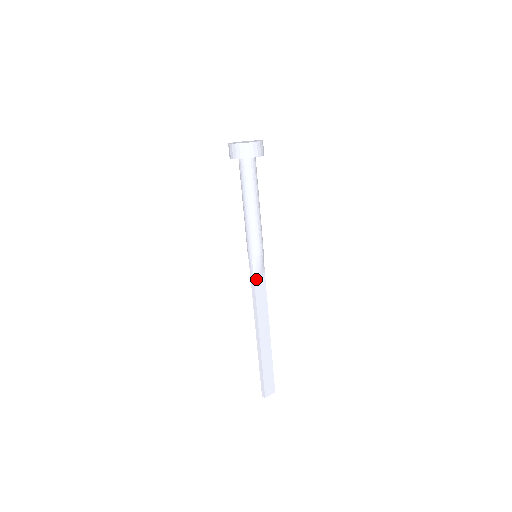
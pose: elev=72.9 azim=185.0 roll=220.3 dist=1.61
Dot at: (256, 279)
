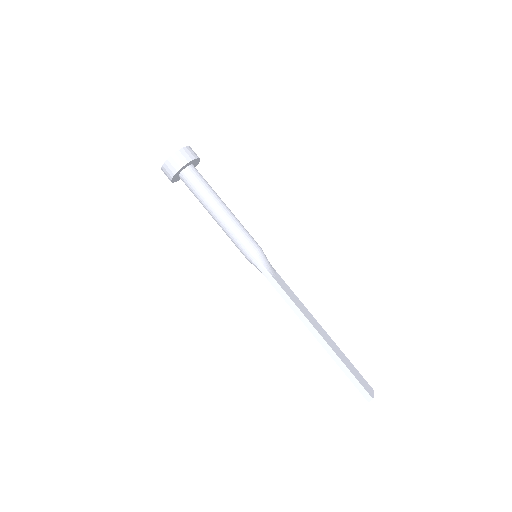
Dot at: (273, 276)
